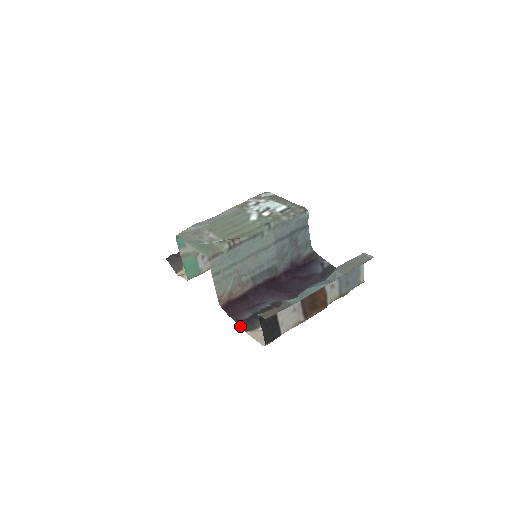
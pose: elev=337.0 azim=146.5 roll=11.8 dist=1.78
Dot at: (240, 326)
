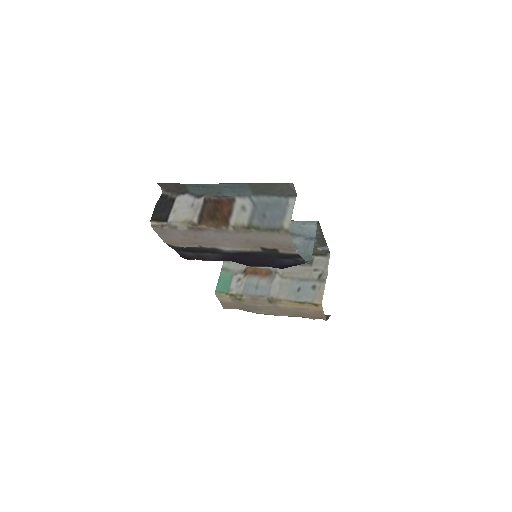
Dot at: (171, 247)
